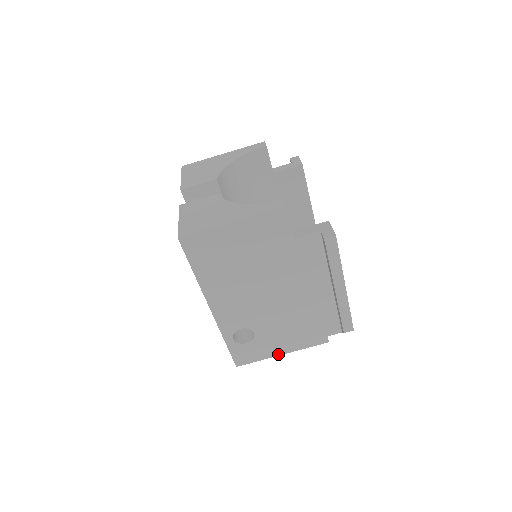
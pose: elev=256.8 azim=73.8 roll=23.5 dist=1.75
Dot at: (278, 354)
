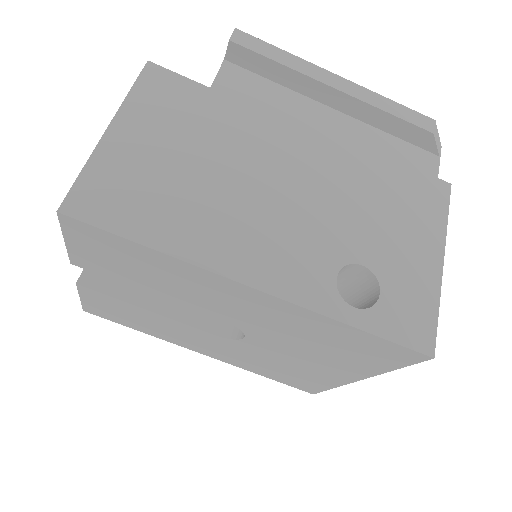
Dot at: (438, 268)
